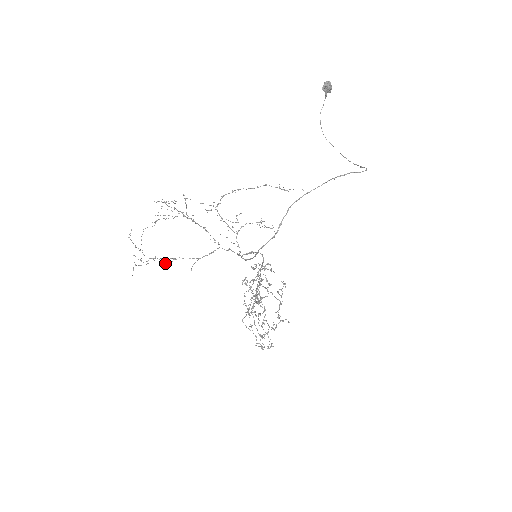
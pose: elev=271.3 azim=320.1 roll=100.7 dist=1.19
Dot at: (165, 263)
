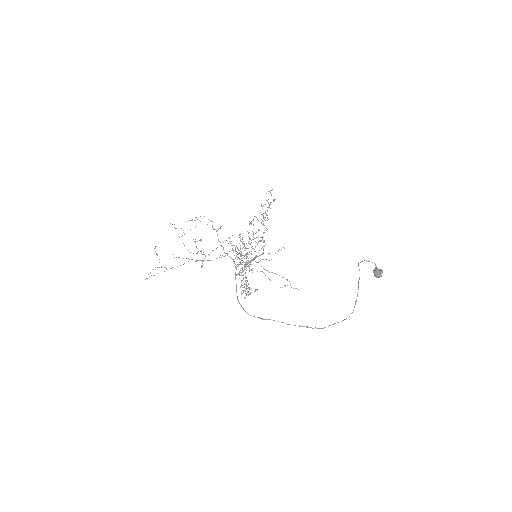
Dot at: occluded
